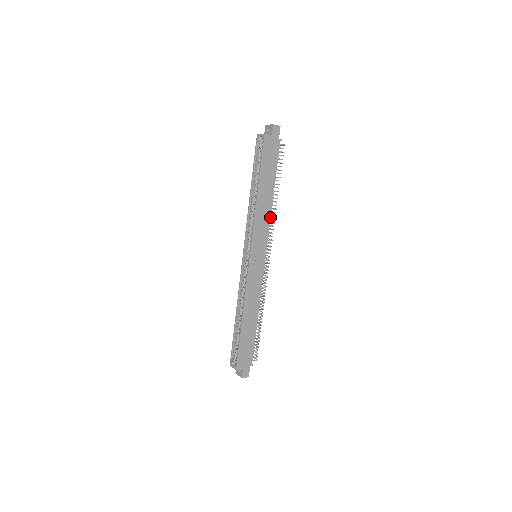
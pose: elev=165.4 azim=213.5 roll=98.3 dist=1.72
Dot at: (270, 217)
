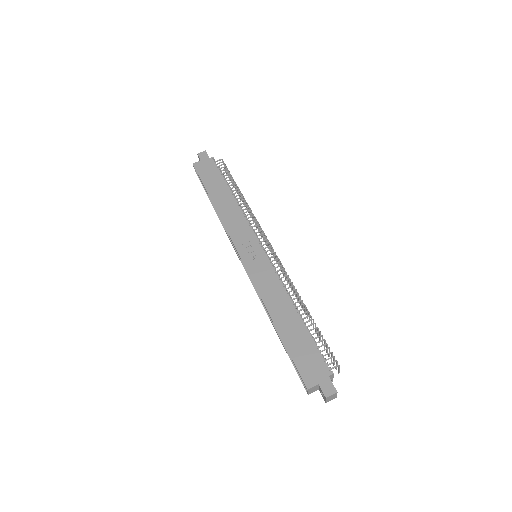
Dot at: (241, 213)
